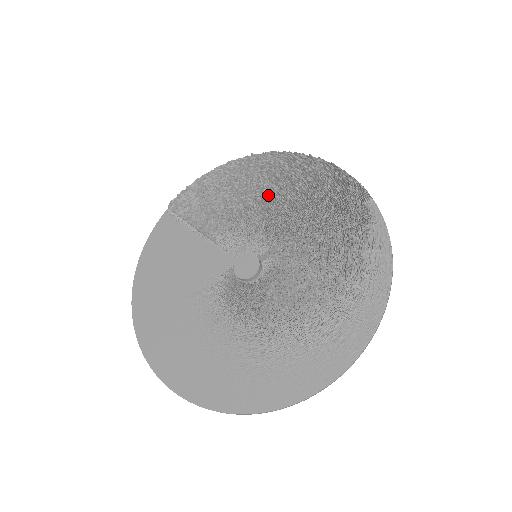
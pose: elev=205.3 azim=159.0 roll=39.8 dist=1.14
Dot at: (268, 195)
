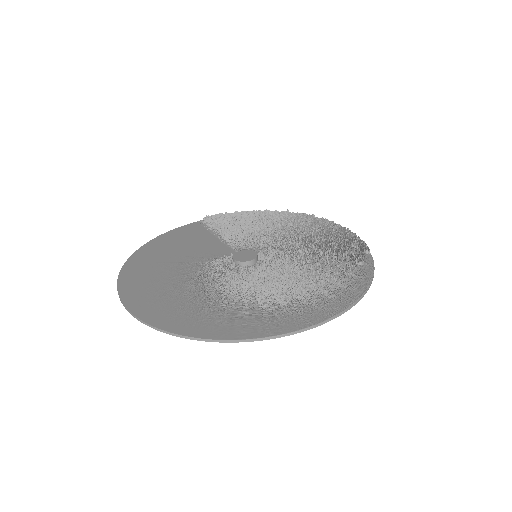
Dot at: (287, 230)
